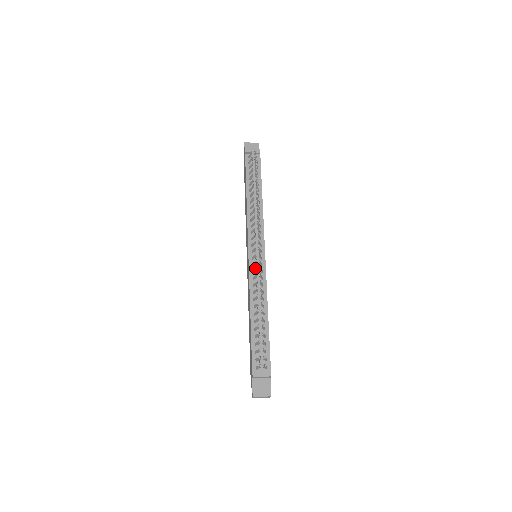
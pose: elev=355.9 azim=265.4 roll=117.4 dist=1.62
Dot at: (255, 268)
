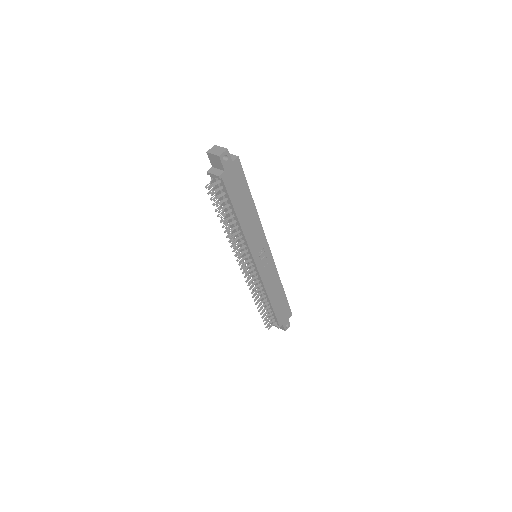
Dot at: occluded
